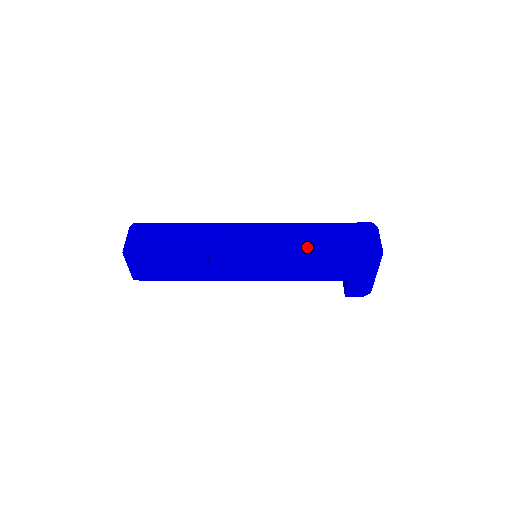
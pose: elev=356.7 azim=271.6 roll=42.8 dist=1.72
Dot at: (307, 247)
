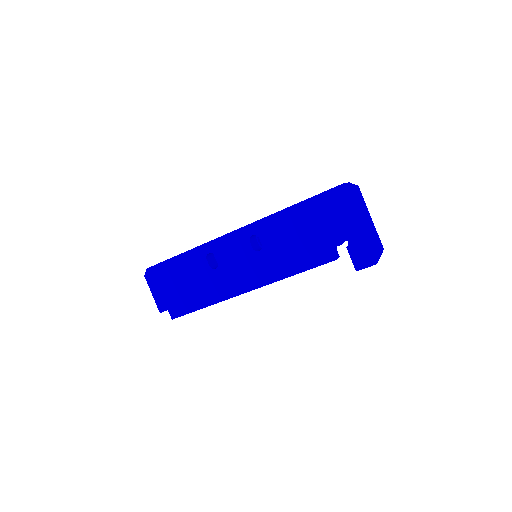
Dot at: occluded
